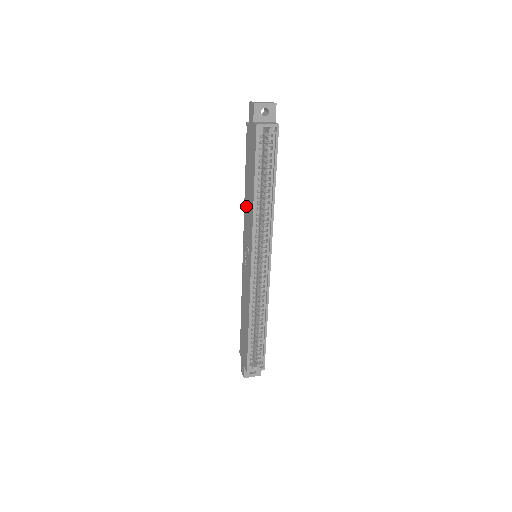
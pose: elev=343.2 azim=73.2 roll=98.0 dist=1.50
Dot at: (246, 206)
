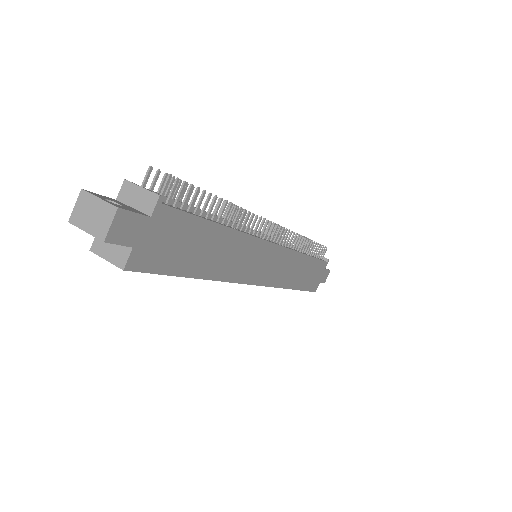
Dot at: occluded
